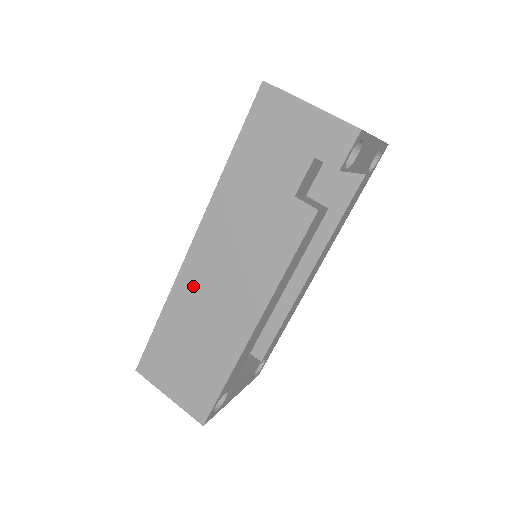
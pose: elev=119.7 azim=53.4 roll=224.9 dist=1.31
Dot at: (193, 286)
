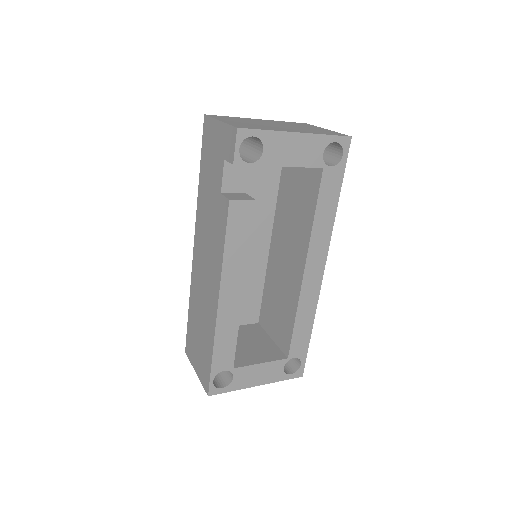
Dot at: (196, 279)
